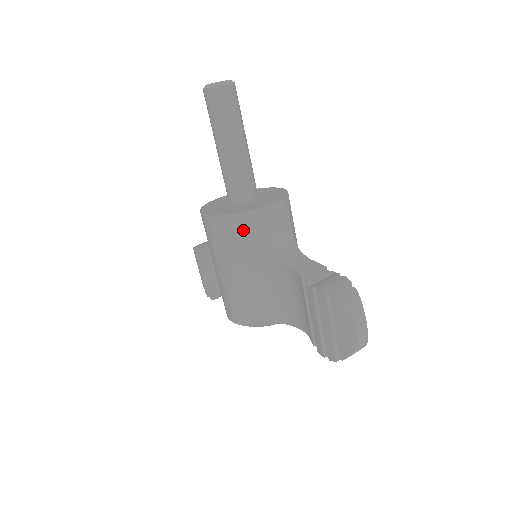
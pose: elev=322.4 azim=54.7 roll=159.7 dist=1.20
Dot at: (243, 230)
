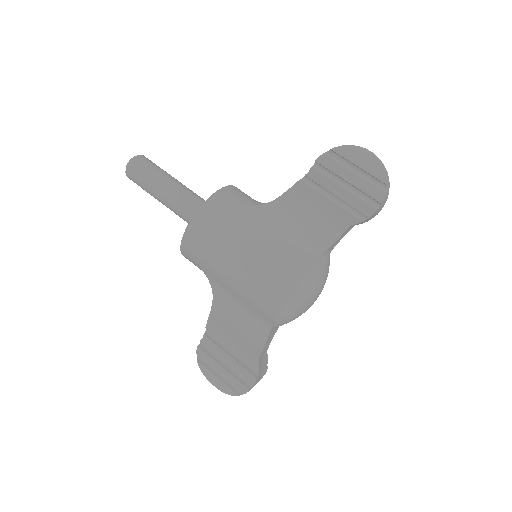
Dot at: (228, 202)
